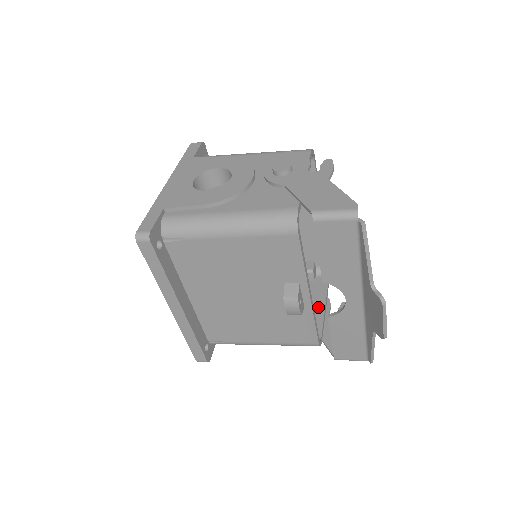
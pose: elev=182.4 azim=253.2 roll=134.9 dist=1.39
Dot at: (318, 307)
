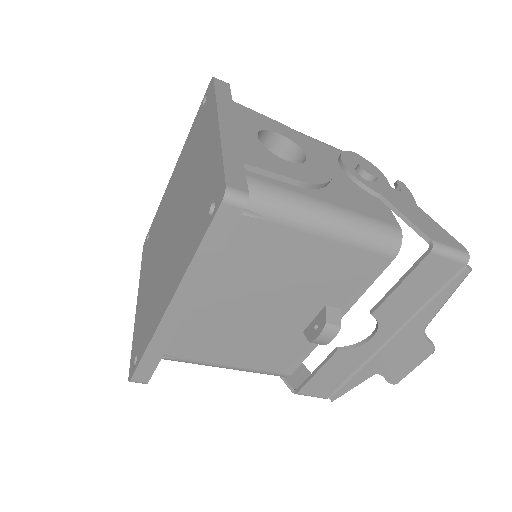
Dot at: occluded
